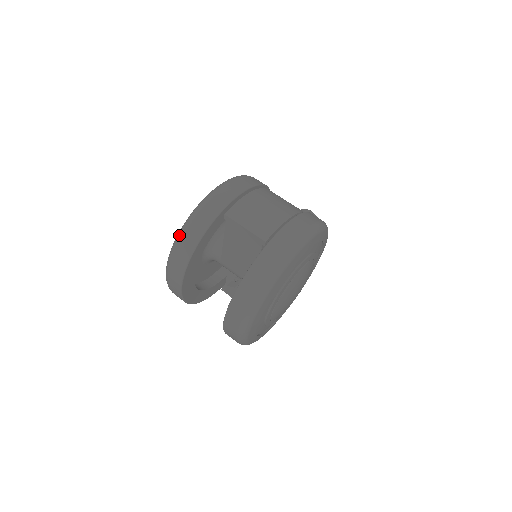
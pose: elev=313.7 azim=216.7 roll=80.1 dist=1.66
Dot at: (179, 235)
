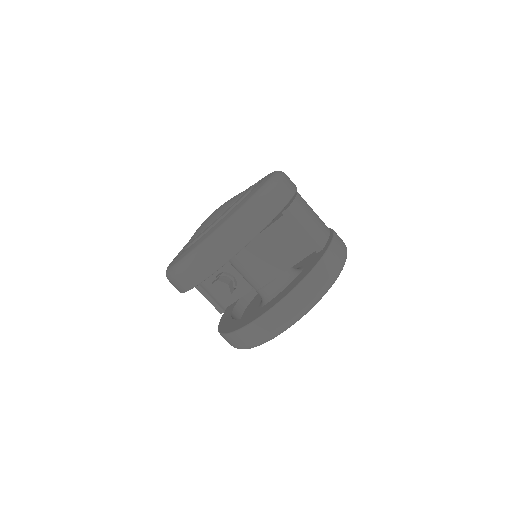
Dot at: (240, 216)
